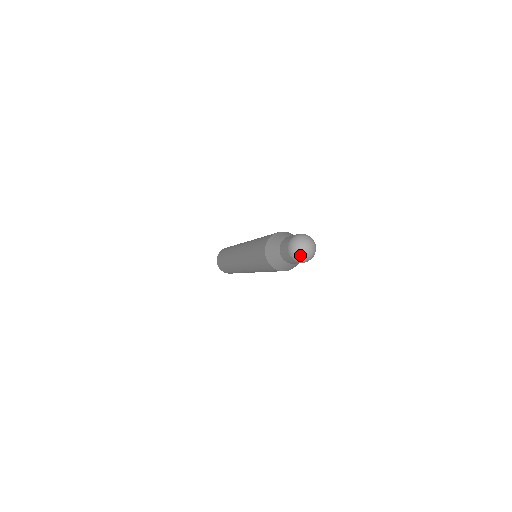
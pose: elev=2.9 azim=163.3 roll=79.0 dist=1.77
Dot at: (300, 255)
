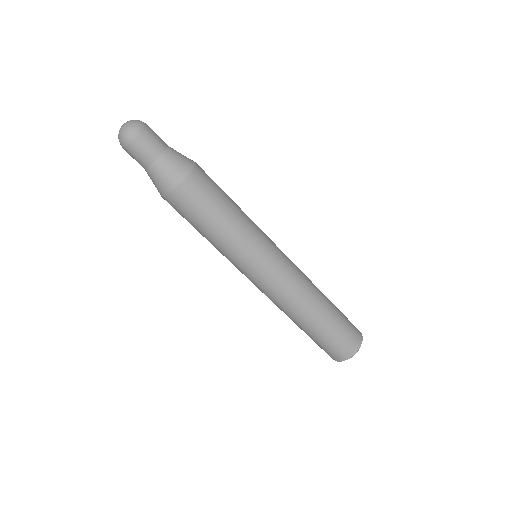
Dot at: (119, 136)
